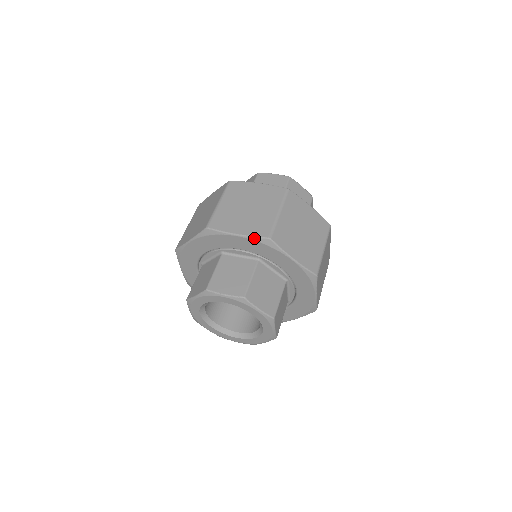
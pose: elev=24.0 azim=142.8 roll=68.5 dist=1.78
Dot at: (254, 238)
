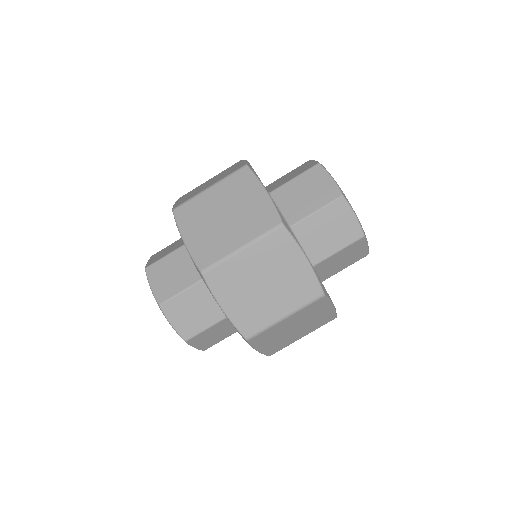
Dot at: (192, 259)
